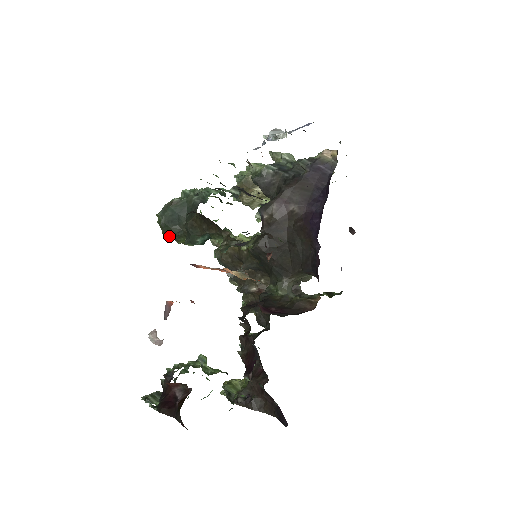
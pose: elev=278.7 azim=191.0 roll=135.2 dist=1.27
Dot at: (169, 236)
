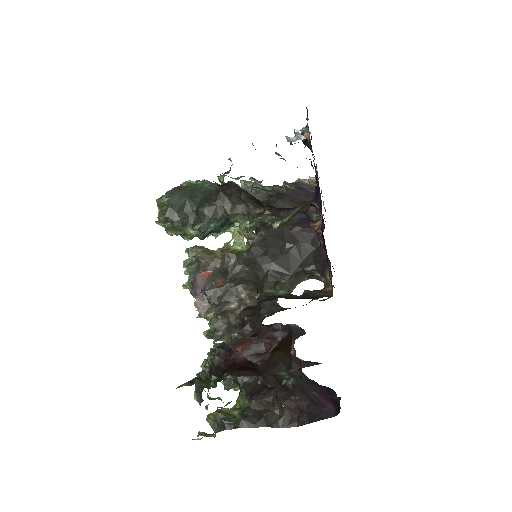
Dot at: (165, 227)
